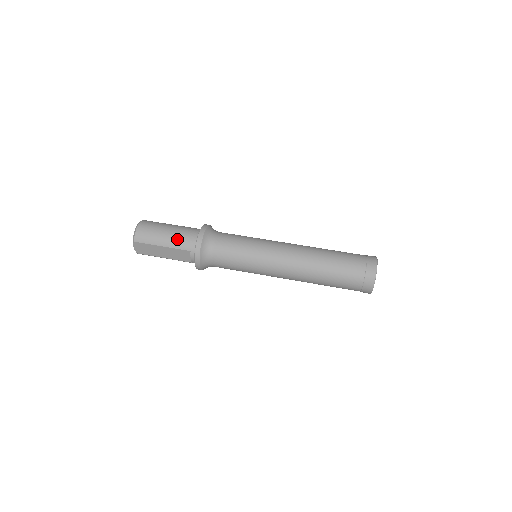
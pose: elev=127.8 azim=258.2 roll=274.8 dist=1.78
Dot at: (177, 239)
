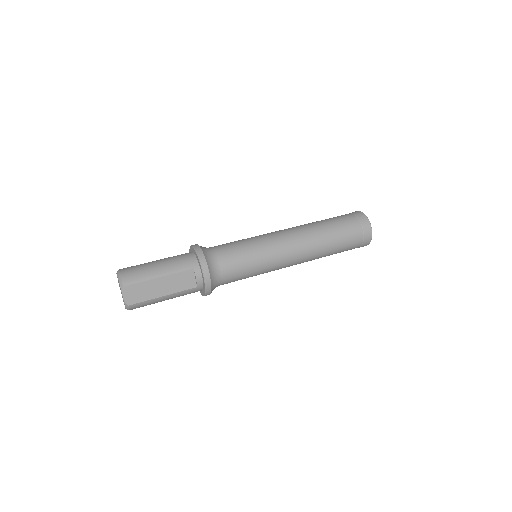
Dot at: (173, 263)
